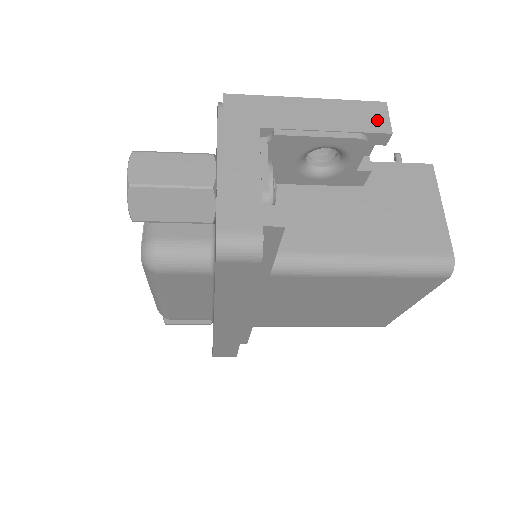
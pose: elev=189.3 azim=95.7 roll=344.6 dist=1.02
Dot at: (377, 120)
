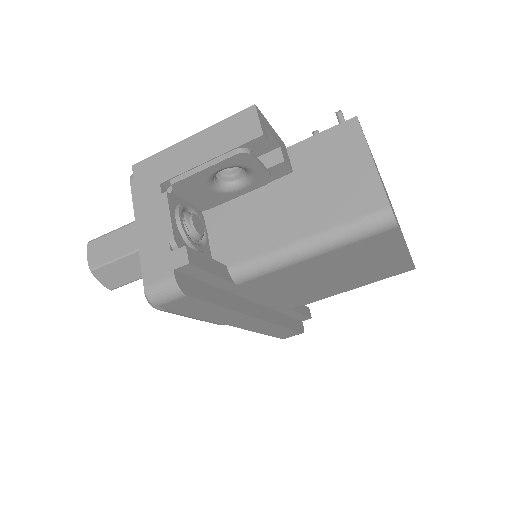
Dot at: (248, 128)
